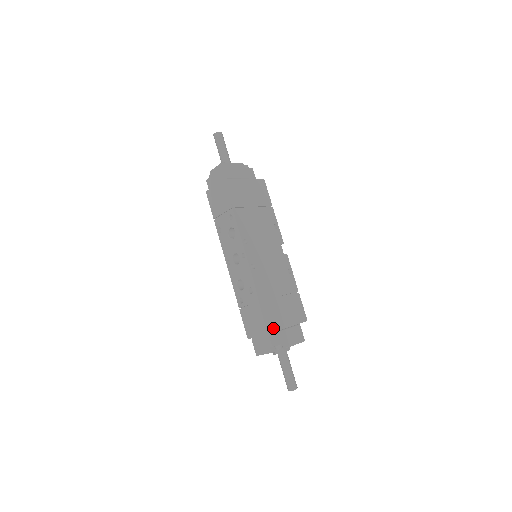
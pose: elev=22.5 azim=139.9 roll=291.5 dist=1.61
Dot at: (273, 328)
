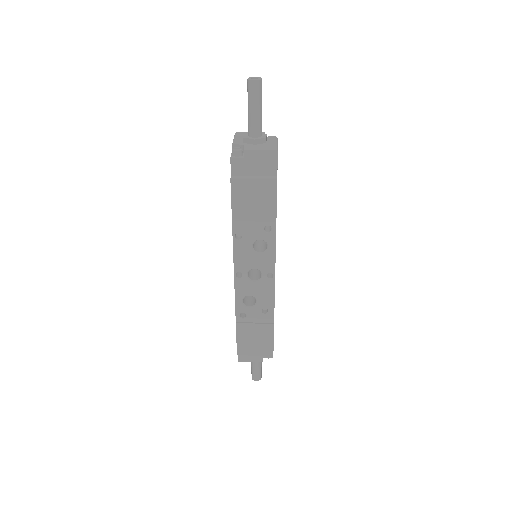
Dot at: occluded
